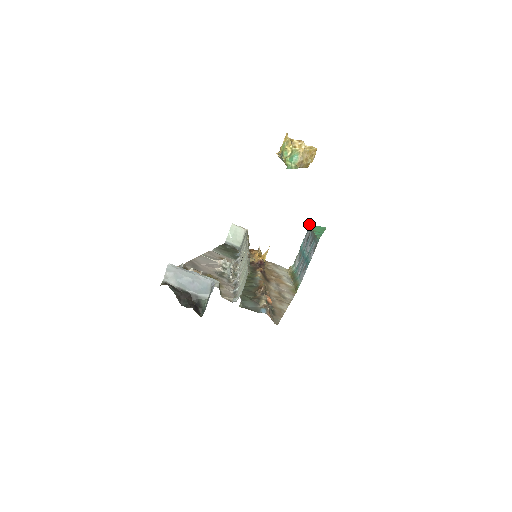
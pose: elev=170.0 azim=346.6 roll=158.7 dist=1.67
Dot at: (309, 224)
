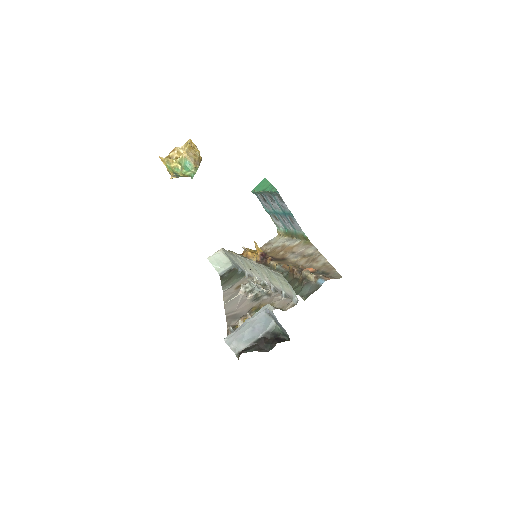
Dot at: (252, 191)
